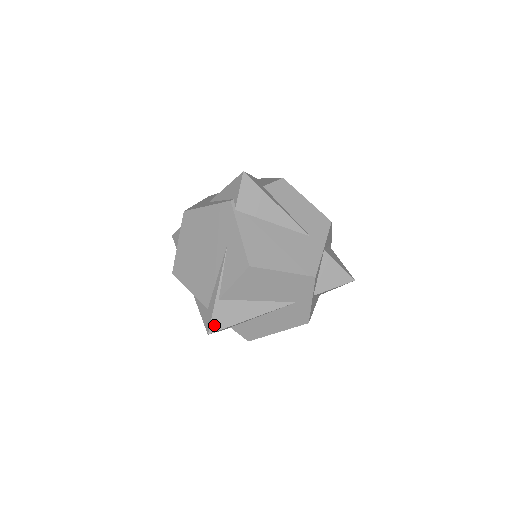
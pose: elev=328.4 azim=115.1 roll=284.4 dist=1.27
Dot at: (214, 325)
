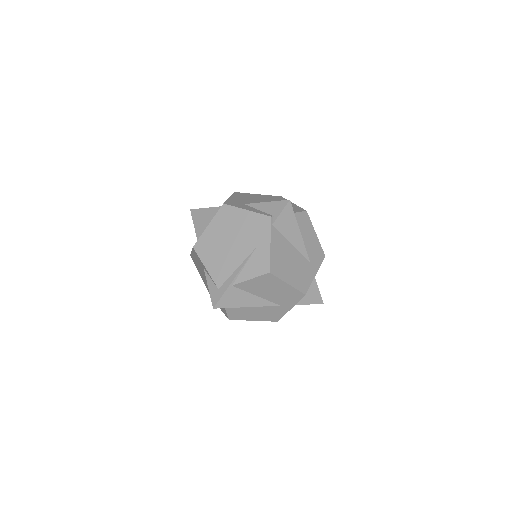
Dot at: (220, 303)
